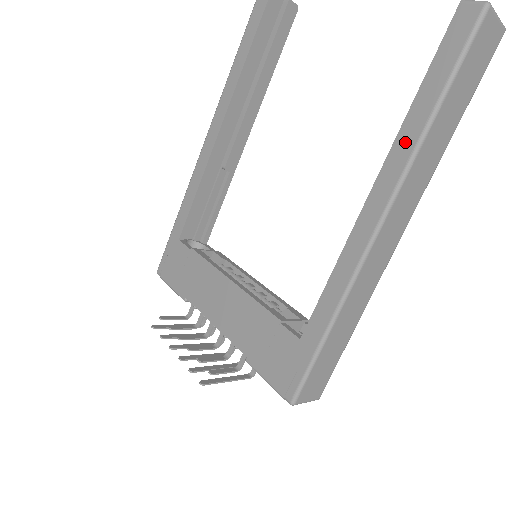
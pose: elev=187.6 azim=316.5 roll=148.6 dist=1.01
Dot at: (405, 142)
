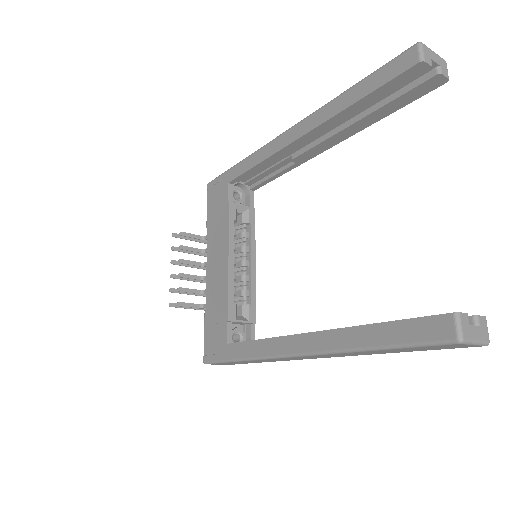
Dot at: (343, 338)
